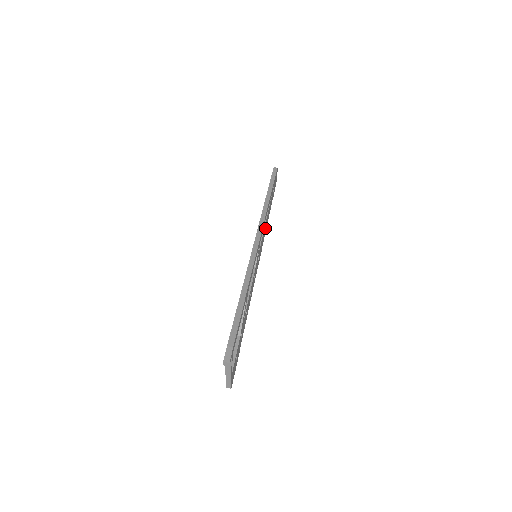
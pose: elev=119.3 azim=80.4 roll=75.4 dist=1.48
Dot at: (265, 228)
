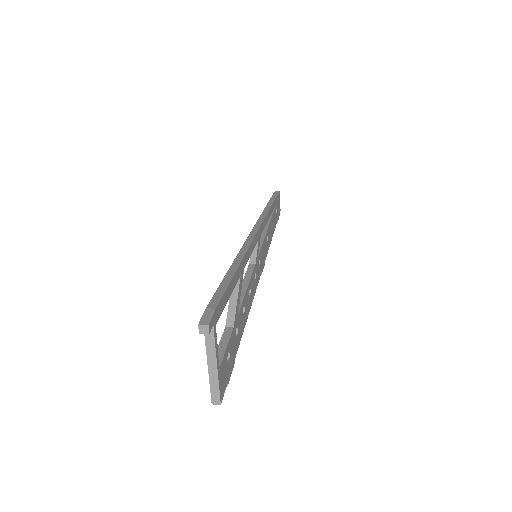
Dot at: (268, 240)
